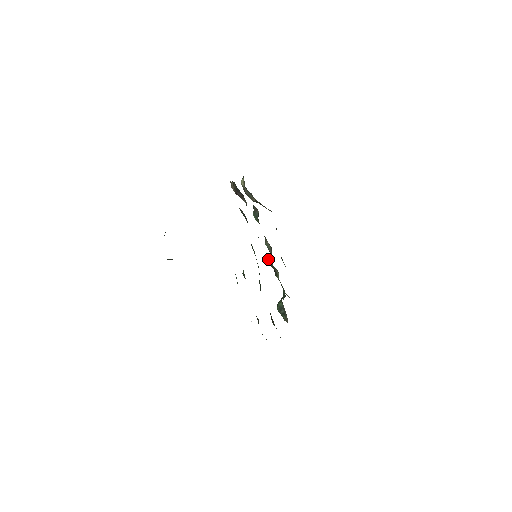
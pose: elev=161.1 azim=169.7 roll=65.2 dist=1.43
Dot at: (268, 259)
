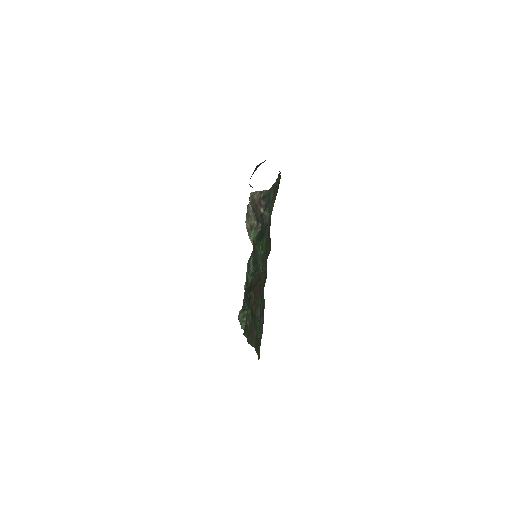
Dot at: occluded
